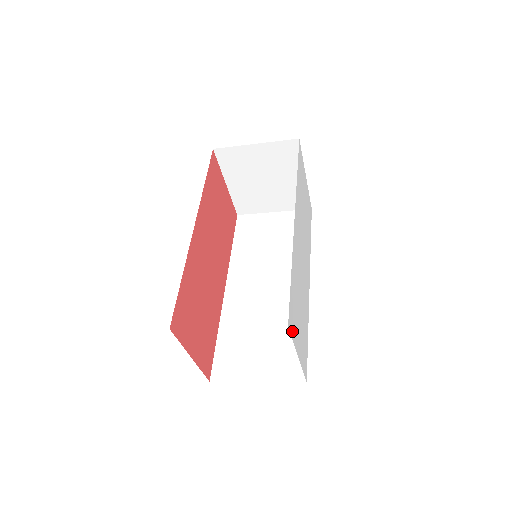
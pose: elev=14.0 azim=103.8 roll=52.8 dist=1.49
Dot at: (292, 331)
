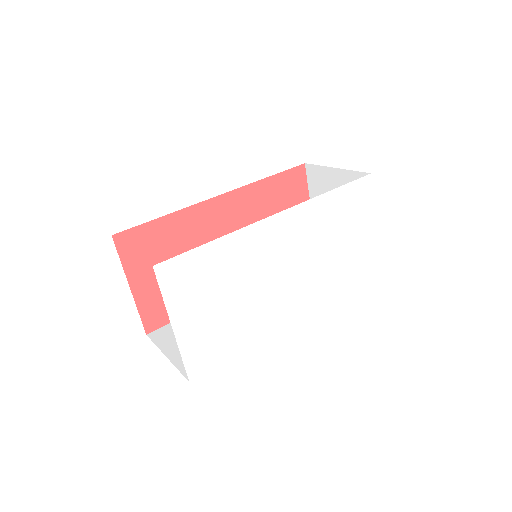
Dot at: (168, 286)
